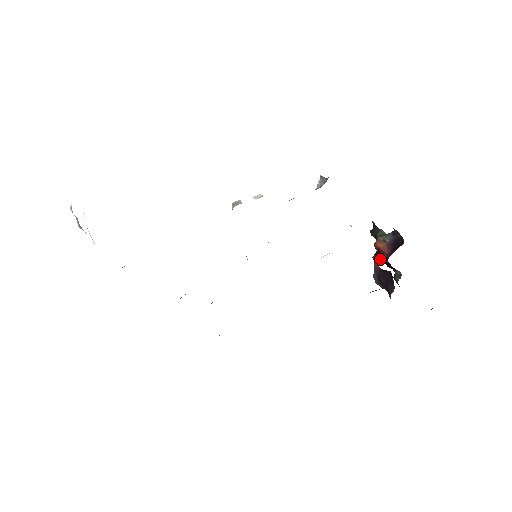
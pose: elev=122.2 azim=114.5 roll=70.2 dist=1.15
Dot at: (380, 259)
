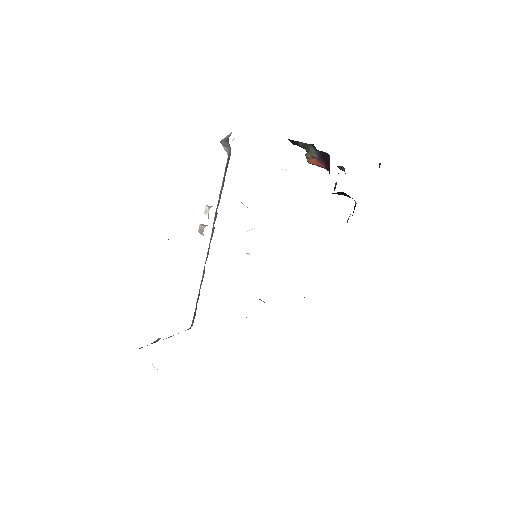
Dot at: occluded
